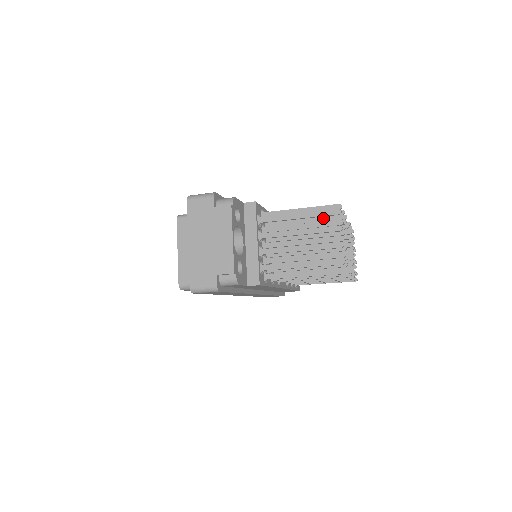
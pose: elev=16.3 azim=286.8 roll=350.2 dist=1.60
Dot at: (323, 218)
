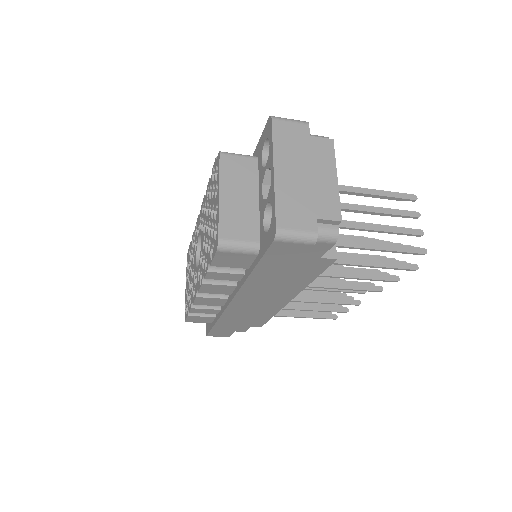
Dot at: occluded
